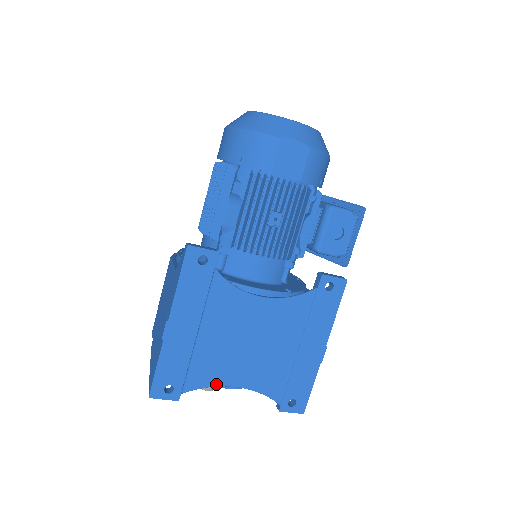
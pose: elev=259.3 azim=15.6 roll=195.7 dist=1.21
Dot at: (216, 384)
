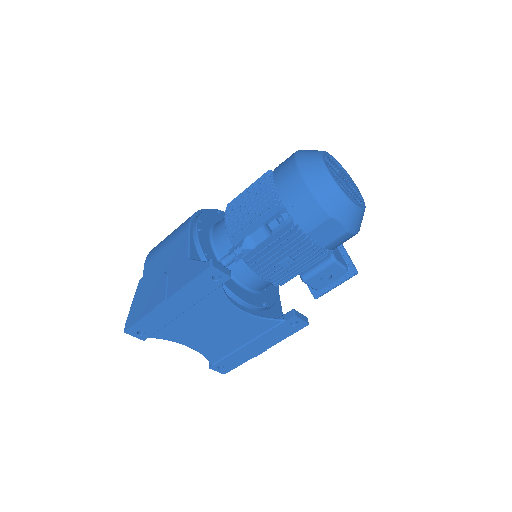
Dot at: (176, 341)
